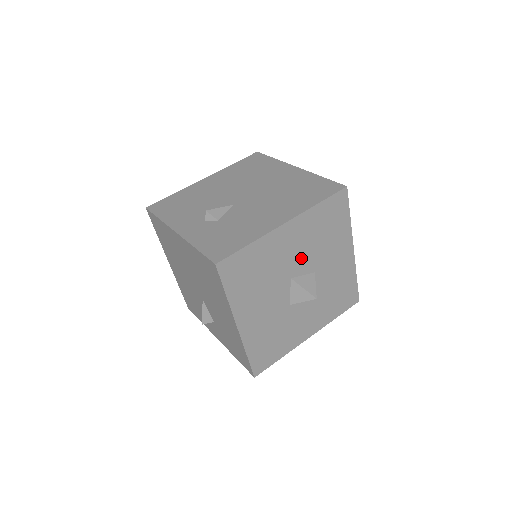
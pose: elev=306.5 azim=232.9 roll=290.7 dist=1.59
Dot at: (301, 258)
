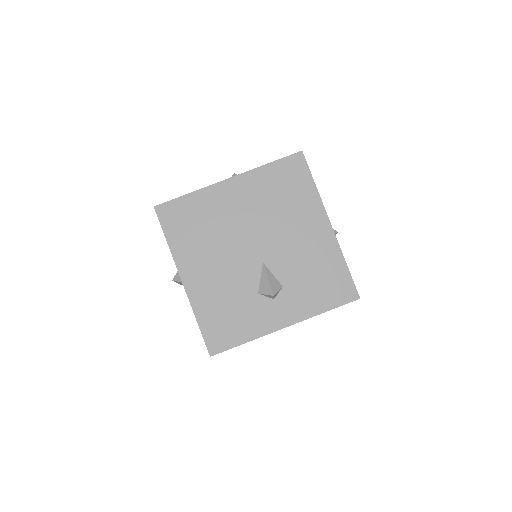
Dot at: occluded
